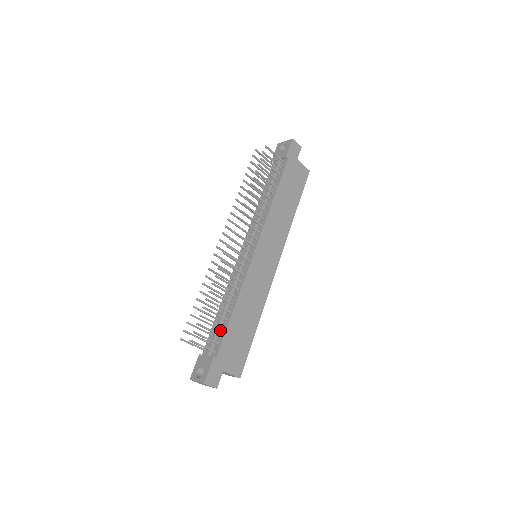
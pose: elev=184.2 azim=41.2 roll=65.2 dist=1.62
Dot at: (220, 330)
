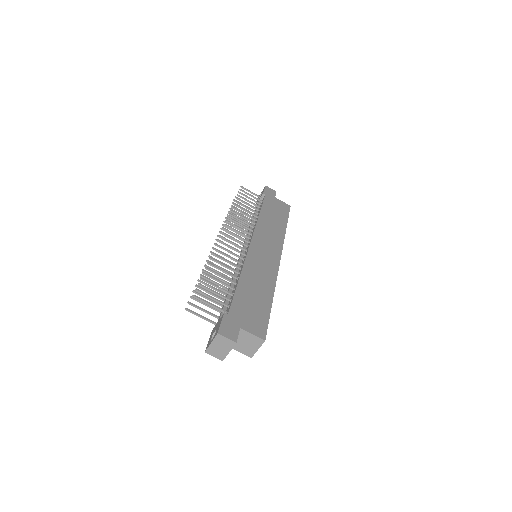
Dot at: occluded
